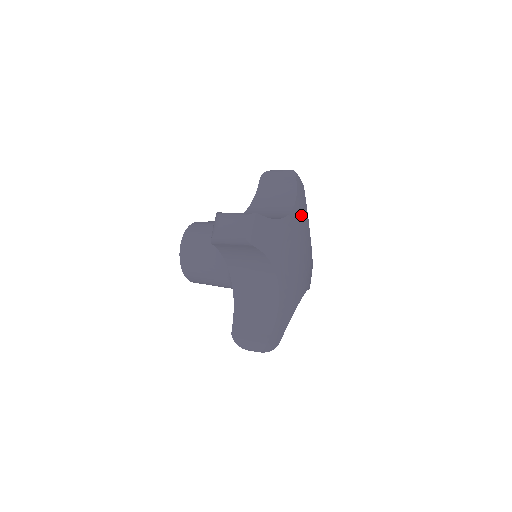
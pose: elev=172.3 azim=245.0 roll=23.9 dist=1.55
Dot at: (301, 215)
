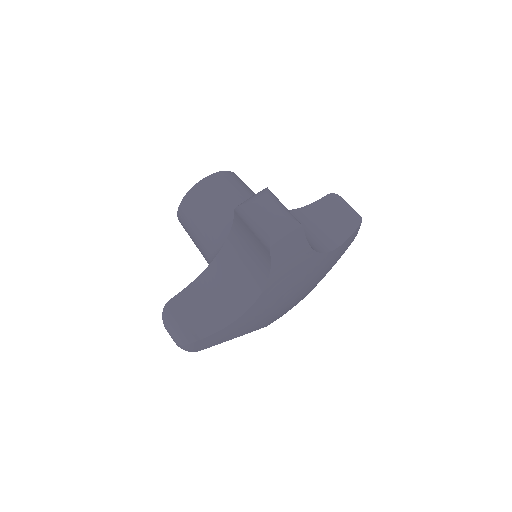
Dot at: (285, 277)
